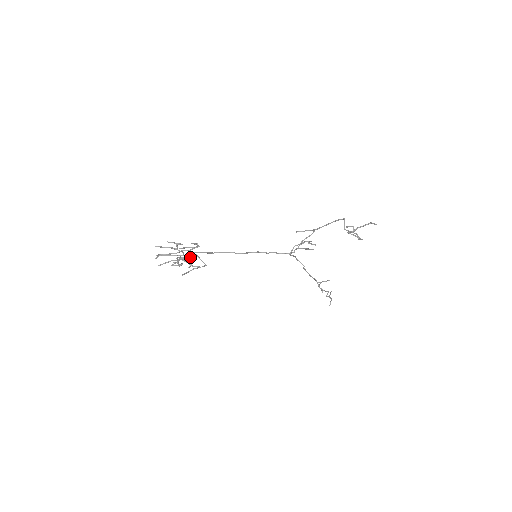
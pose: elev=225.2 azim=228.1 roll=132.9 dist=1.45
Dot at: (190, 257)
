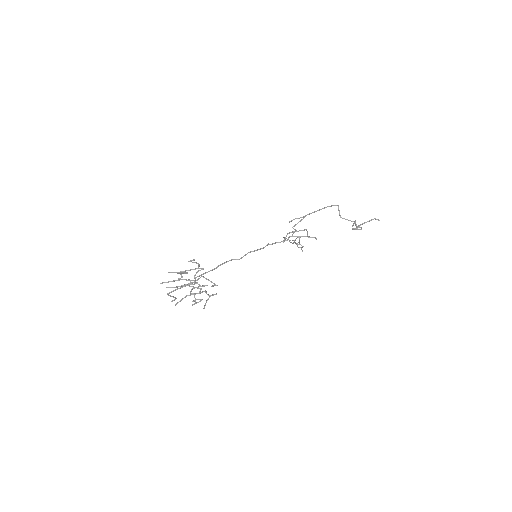
Dot at: (202, 285)
